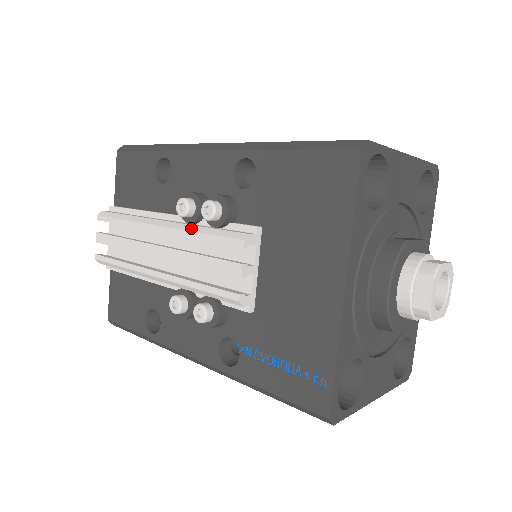
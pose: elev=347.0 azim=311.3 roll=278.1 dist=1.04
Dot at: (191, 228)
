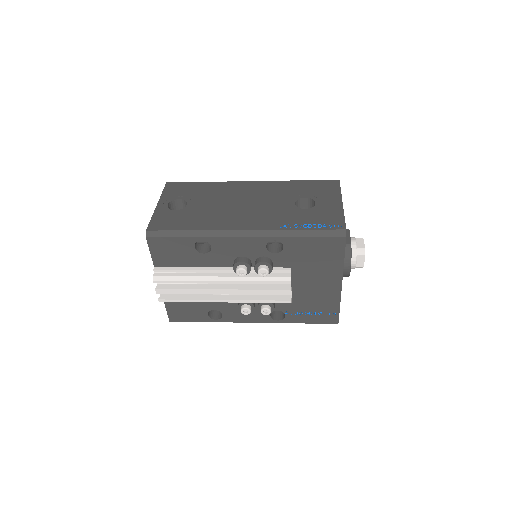
Dot at: (249, 279)
